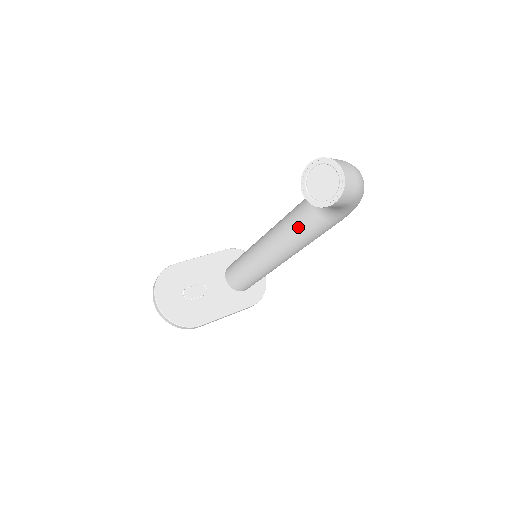
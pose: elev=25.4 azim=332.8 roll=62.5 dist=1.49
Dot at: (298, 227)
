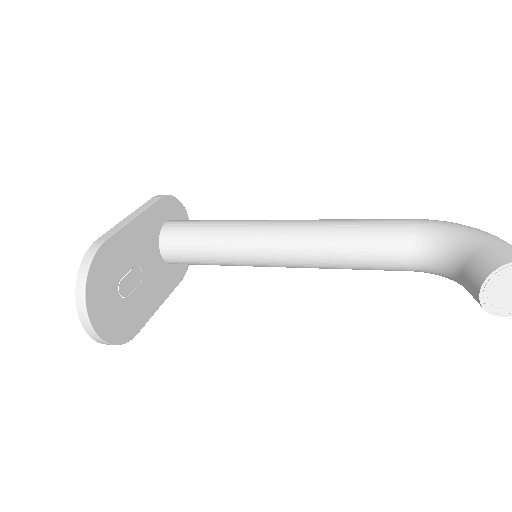
Dot at: (364, 261)
